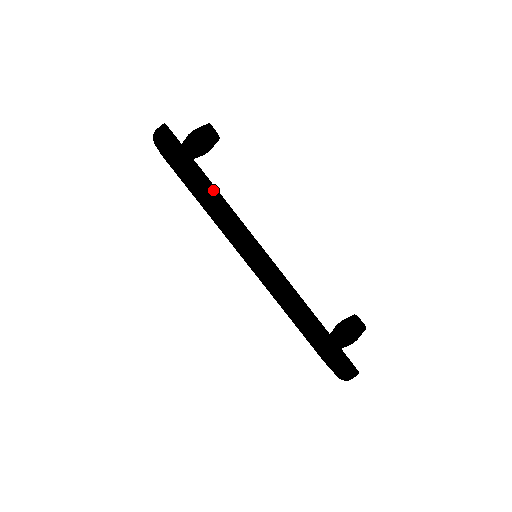
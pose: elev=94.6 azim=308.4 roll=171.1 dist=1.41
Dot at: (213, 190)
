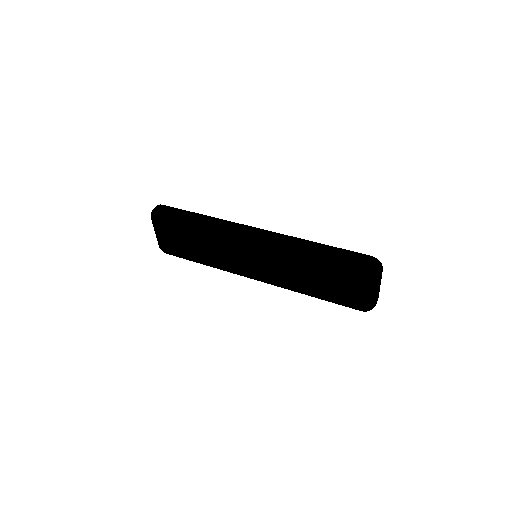
Dot at: (201, 216)
